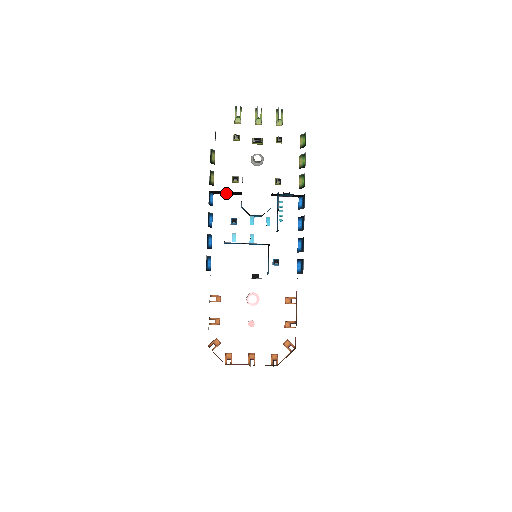
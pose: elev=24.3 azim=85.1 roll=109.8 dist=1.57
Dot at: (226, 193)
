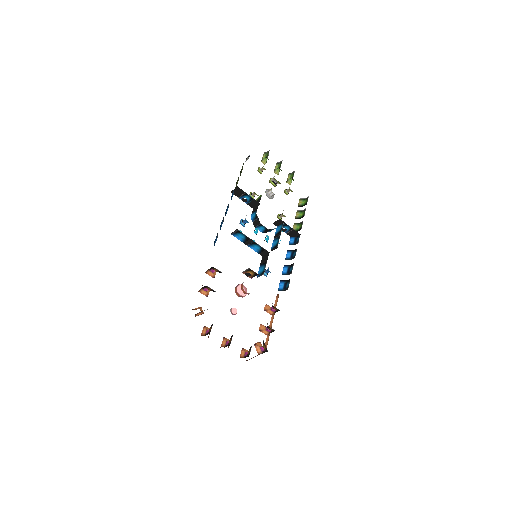
Dot at: (243, 200)
